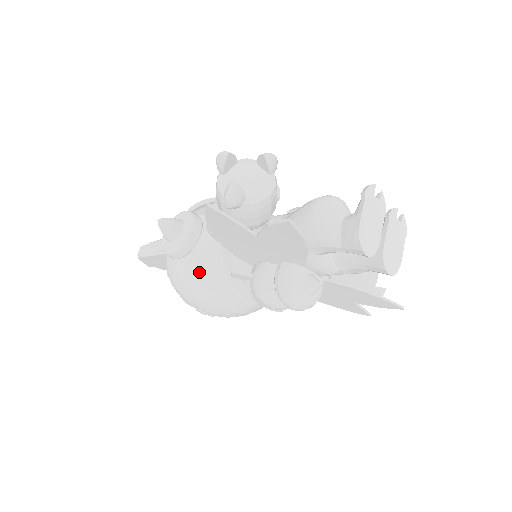
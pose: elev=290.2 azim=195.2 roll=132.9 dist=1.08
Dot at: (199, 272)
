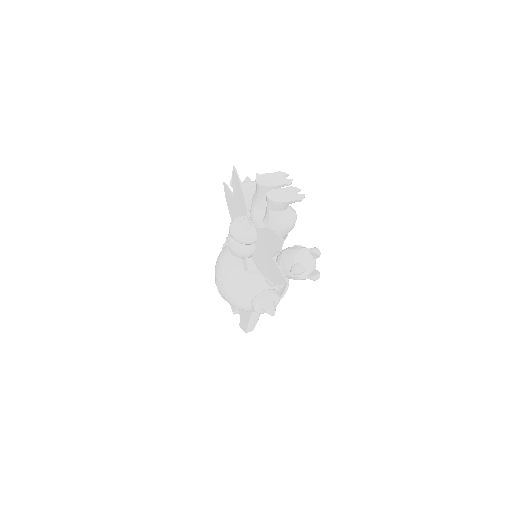
Dot at: occluded
